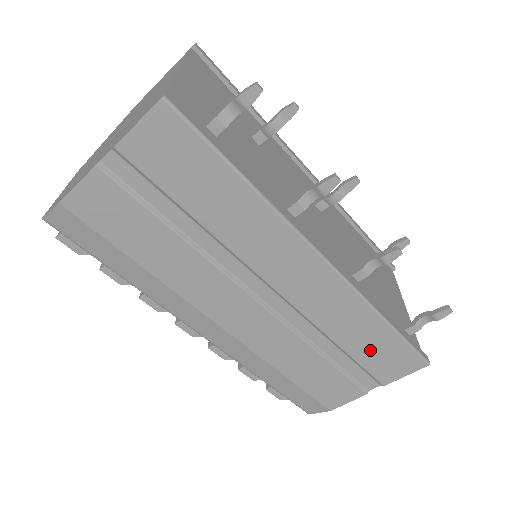
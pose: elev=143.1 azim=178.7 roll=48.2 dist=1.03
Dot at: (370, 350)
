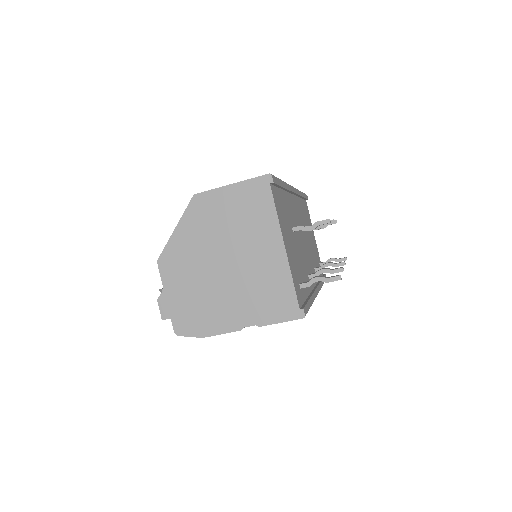
Dot at: occluded
